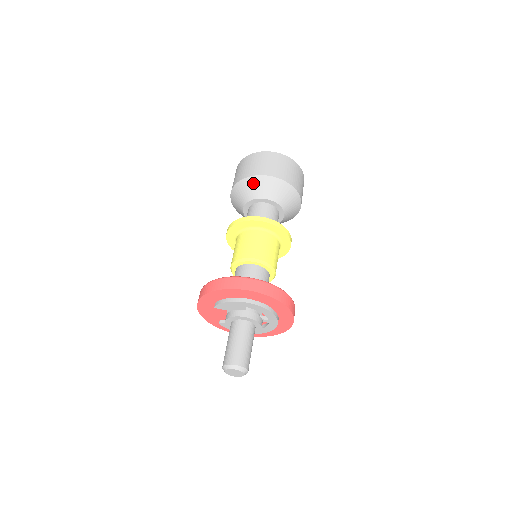
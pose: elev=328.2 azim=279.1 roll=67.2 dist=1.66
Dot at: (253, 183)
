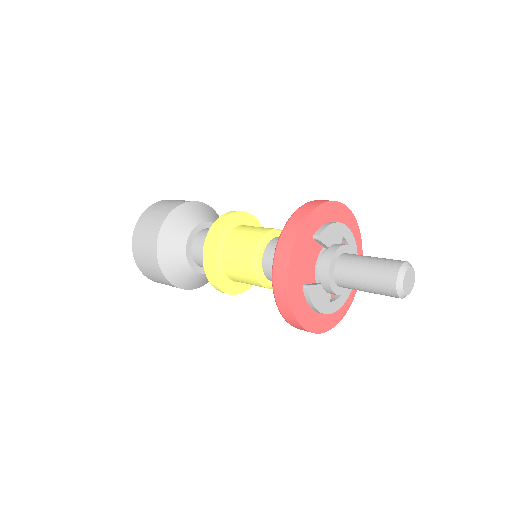
Dot at: (196, 207)
